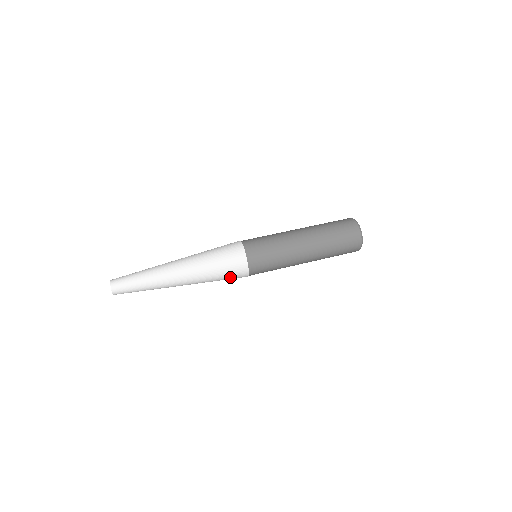
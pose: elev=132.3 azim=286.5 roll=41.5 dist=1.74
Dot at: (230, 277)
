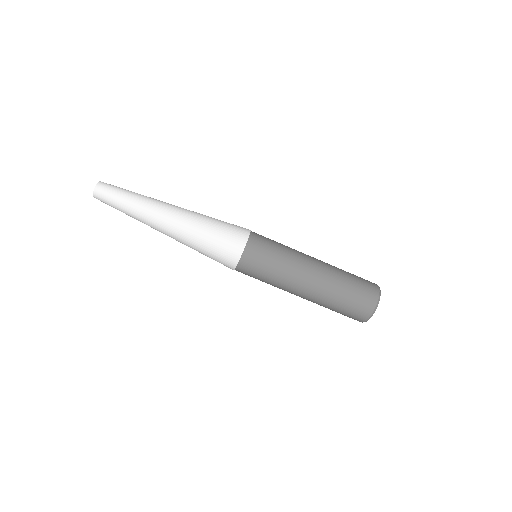
Dot at: occluded
